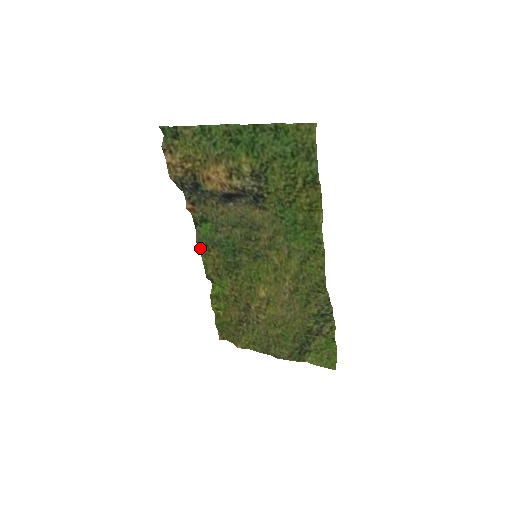
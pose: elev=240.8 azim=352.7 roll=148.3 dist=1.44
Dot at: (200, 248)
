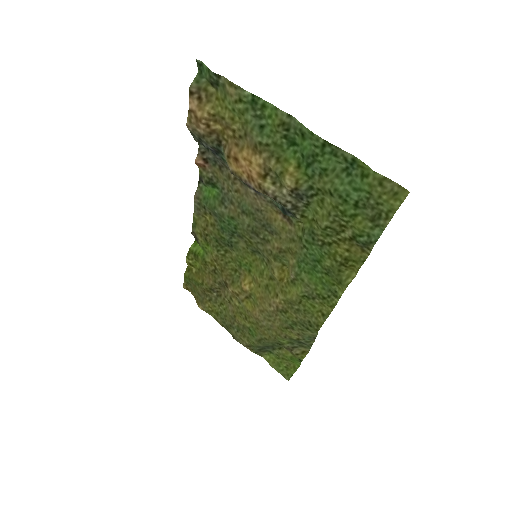
Dot at: (195, 205)
